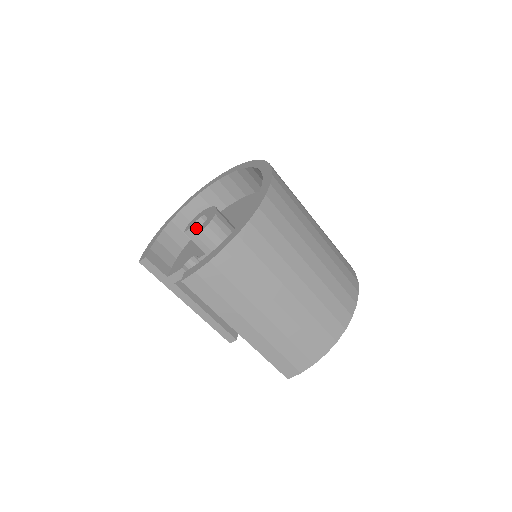
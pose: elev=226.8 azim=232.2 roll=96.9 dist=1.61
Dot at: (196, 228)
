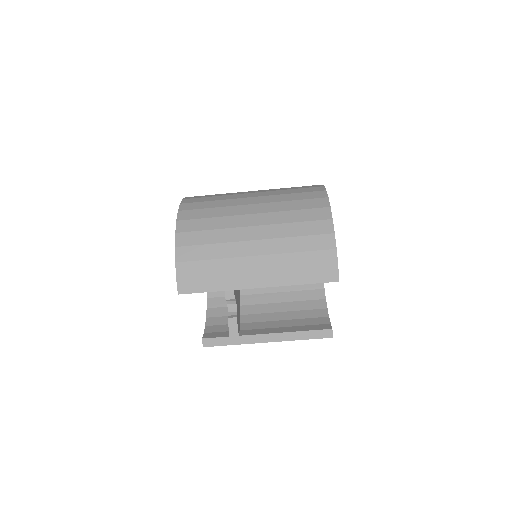
Dot at: occluded
